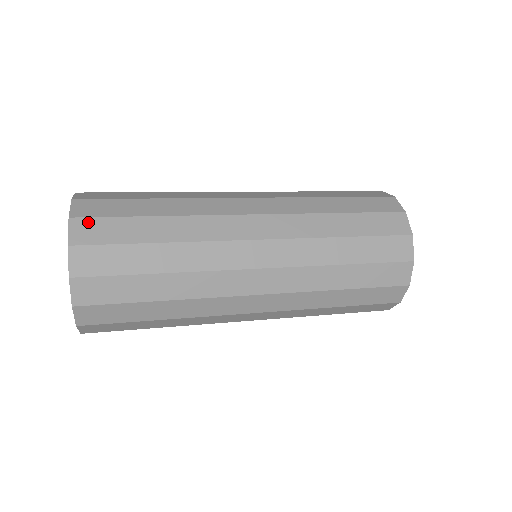
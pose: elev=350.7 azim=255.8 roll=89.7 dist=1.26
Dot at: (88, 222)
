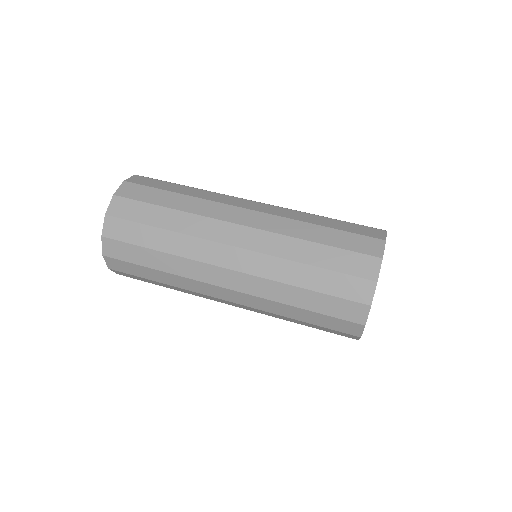
Dot at: (121, 273)
